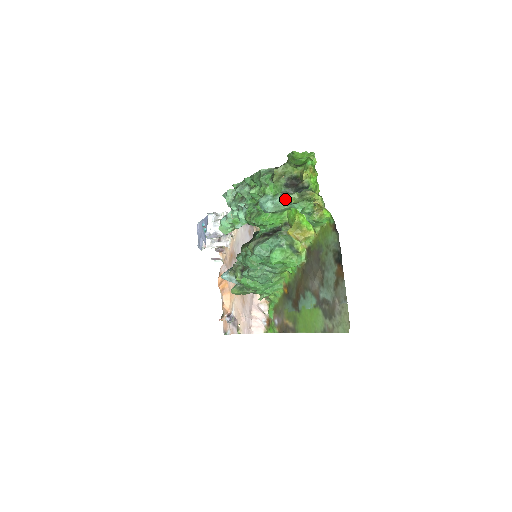
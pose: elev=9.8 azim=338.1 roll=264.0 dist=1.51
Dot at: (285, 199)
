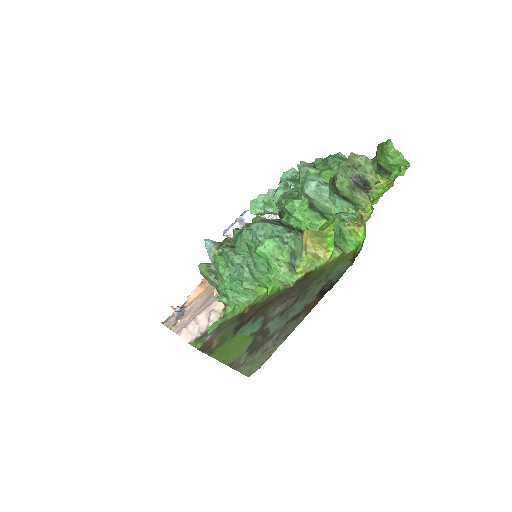
Dot at: (333, 180)
